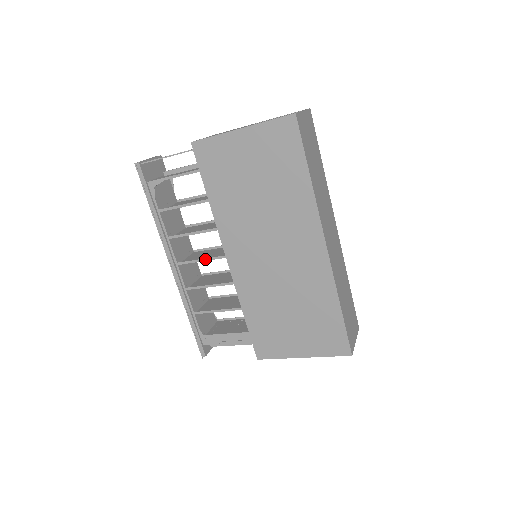
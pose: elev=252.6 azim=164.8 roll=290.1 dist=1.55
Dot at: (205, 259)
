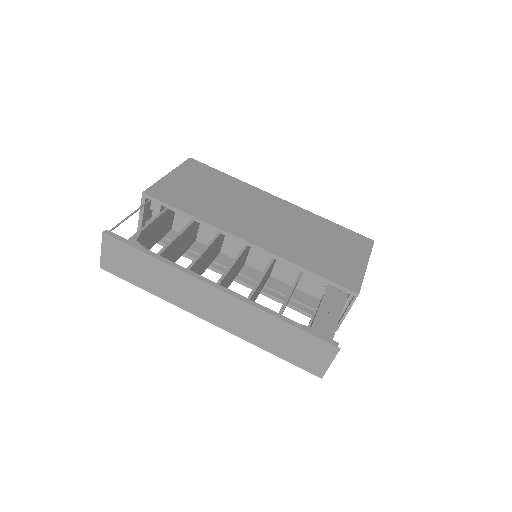
Dot at: (233, 262)
